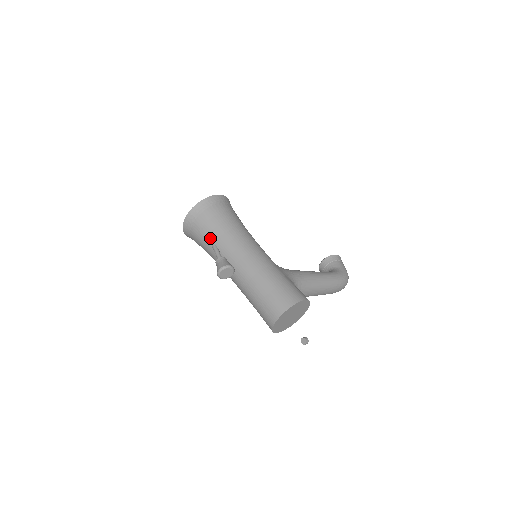
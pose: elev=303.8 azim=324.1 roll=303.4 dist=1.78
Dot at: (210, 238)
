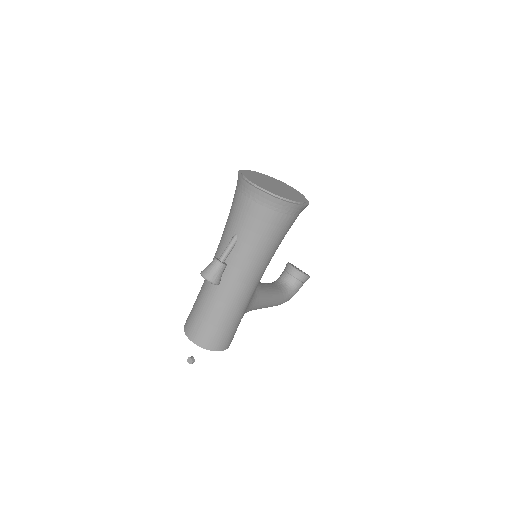
Dot at: (242, 231)
